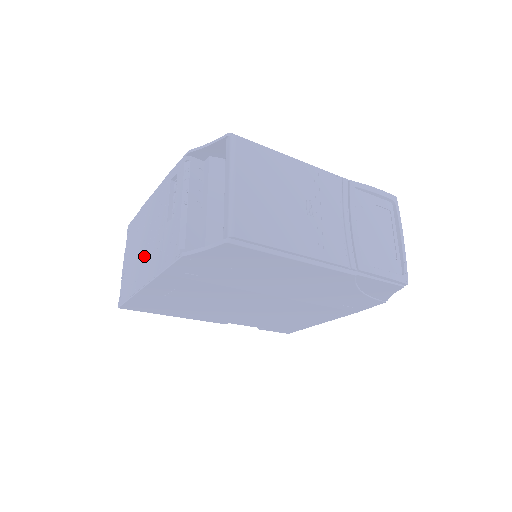
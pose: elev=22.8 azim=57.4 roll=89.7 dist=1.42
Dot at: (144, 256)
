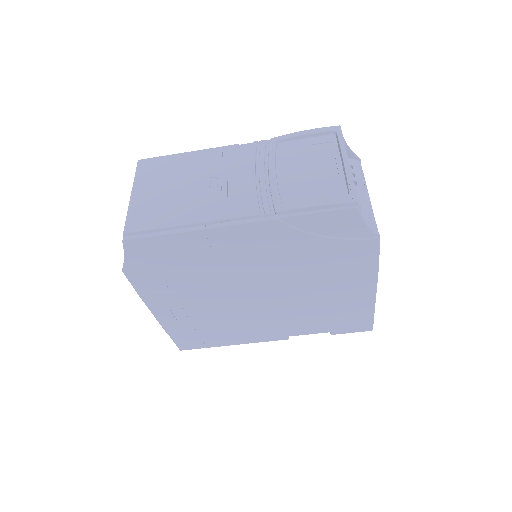
Dot at: occluded
